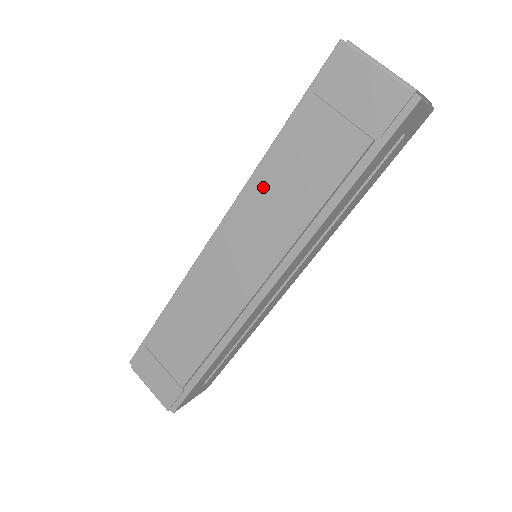
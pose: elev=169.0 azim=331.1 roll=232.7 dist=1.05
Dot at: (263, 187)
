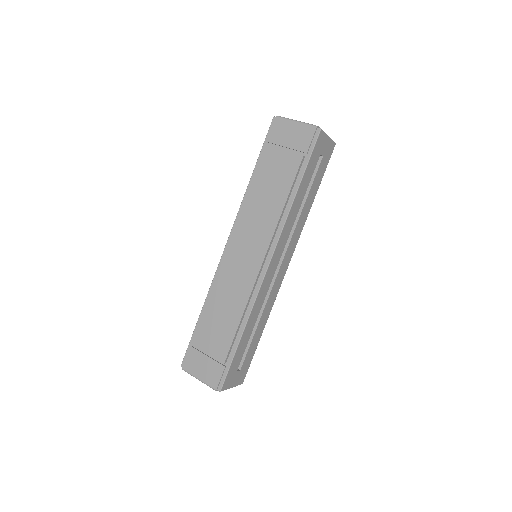
Dot at: (250, 203)
